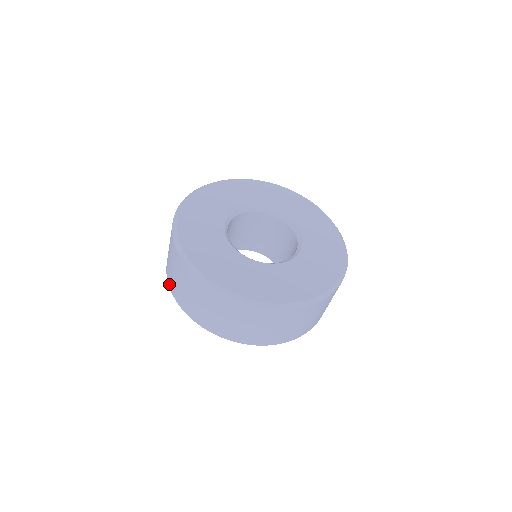
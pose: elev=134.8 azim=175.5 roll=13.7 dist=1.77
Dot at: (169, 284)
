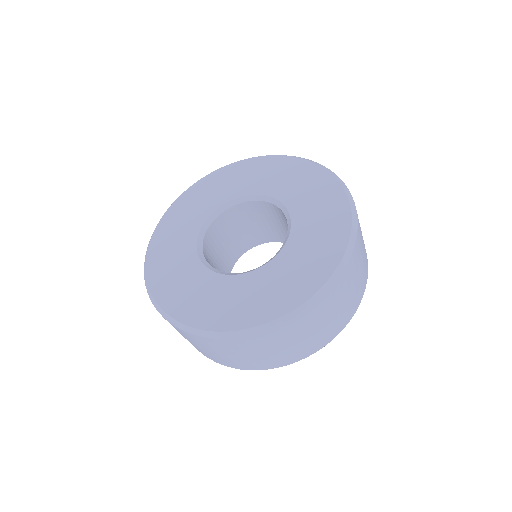
Dot at: (260, 369)
